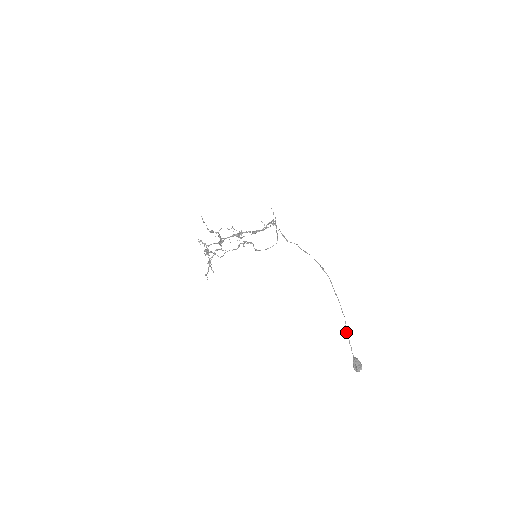
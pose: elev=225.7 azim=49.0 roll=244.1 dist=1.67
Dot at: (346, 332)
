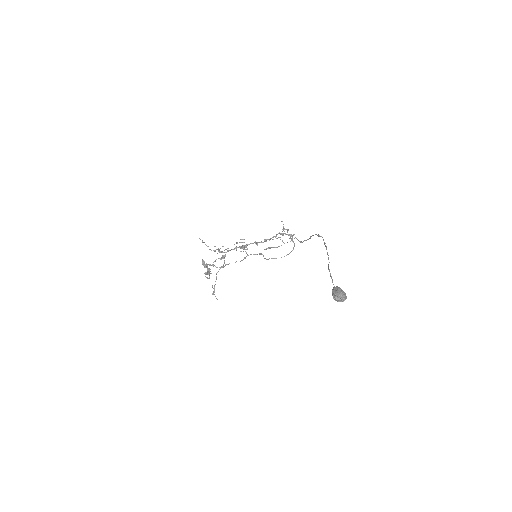
Dot at: (328, 269)
